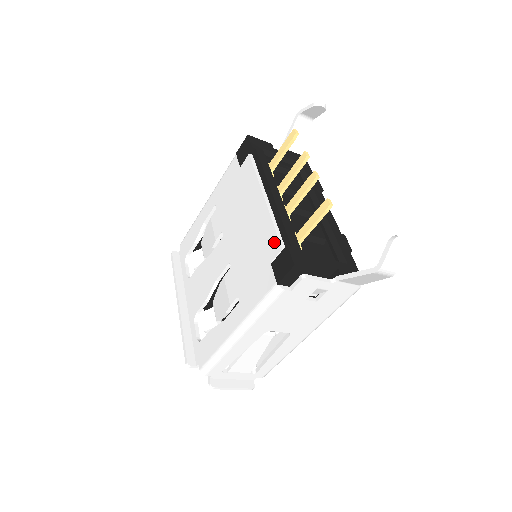
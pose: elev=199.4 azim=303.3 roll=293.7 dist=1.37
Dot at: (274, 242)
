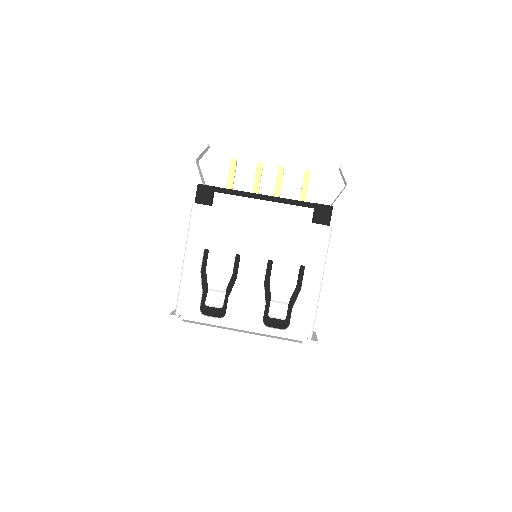
Dot at: (303, 211)
